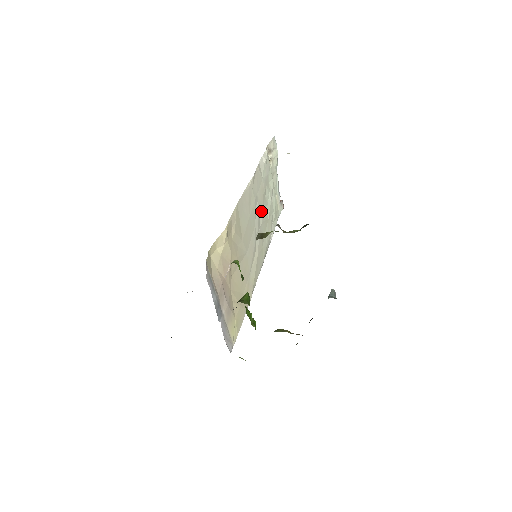
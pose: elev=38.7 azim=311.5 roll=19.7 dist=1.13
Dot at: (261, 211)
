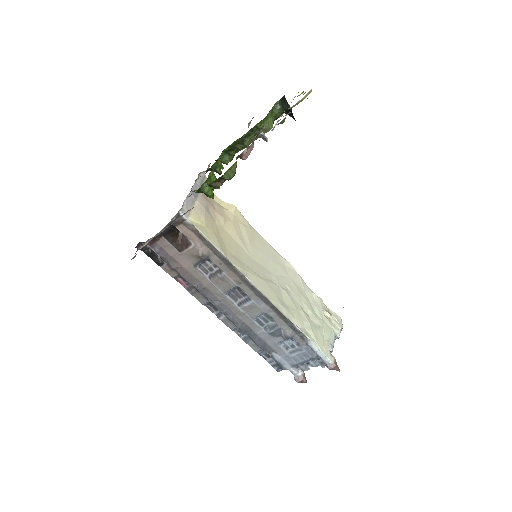
Dot at: (290, 292)
